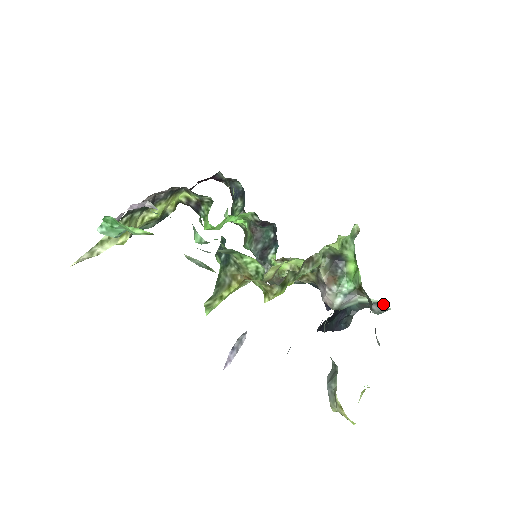
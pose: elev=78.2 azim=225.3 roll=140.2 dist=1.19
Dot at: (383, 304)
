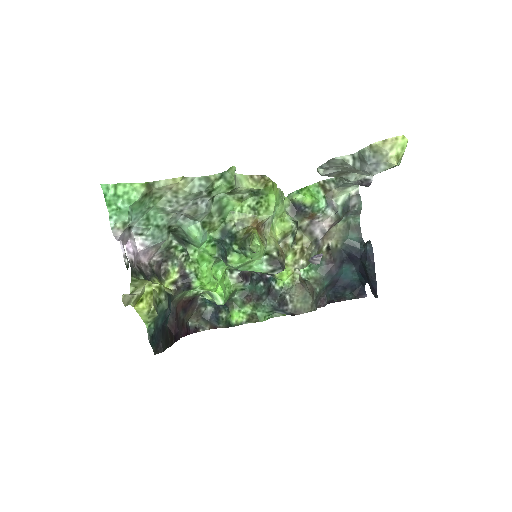
Dot at: (352, 193)
